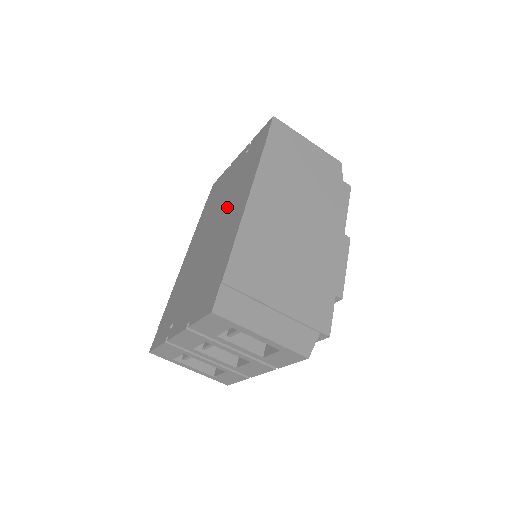
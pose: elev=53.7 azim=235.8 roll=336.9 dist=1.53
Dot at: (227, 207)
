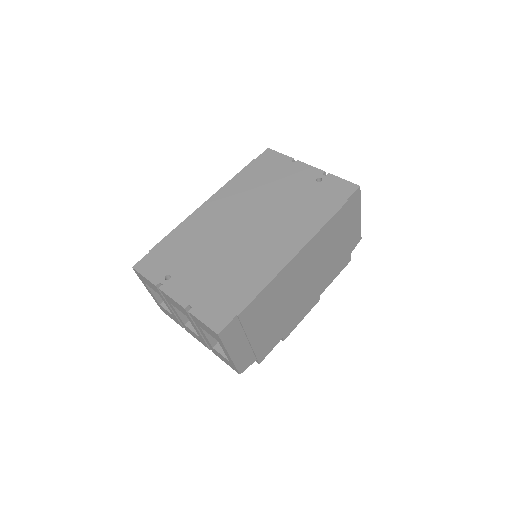
Dot at: (273, 223)
